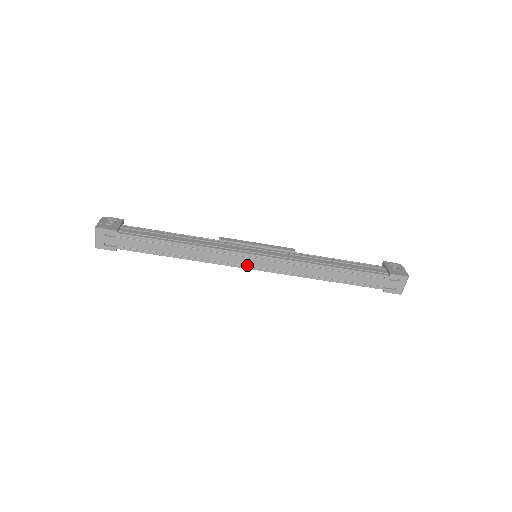
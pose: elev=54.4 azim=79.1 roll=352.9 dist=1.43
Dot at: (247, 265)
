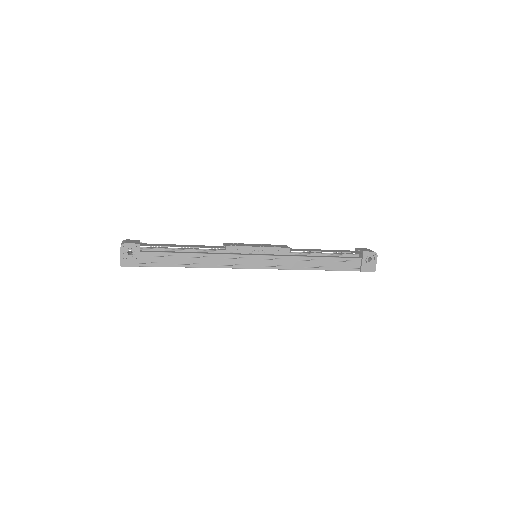
Dot at: occluded
